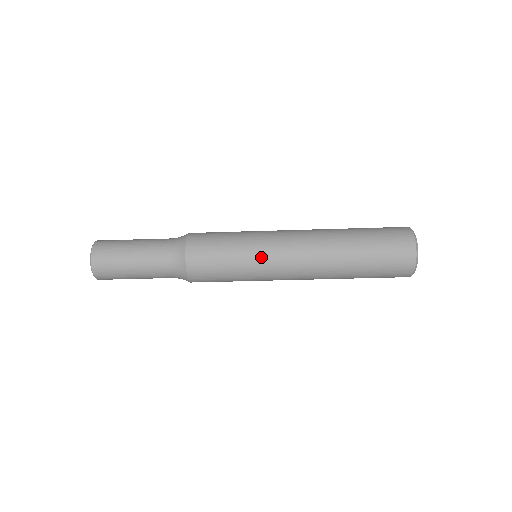
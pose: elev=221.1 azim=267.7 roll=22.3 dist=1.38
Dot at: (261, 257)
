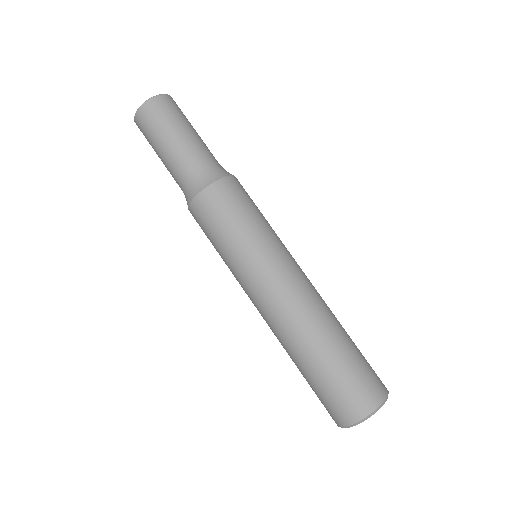
Dot at: occluded
